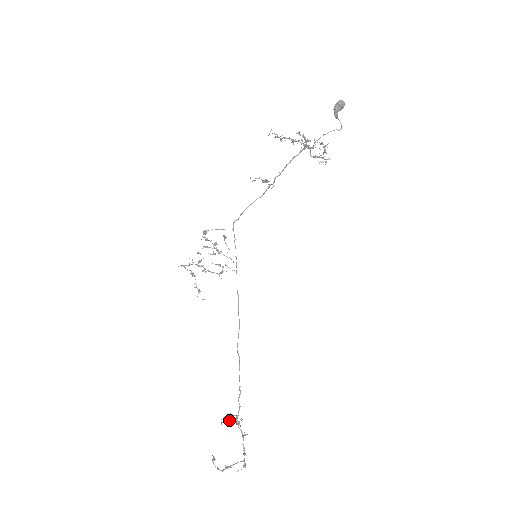
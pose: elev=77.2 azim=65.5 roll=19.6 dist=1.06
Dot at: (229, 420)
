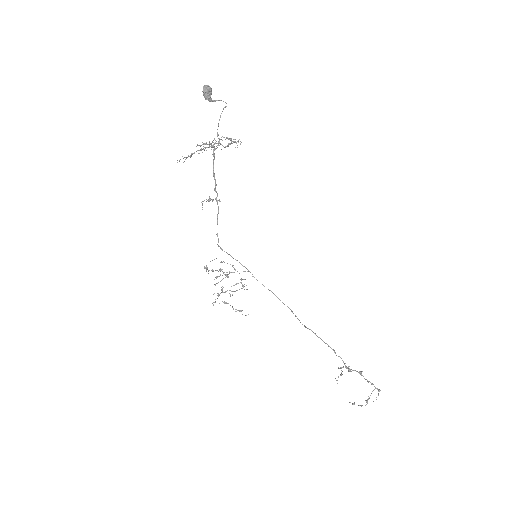
Dot at: (340, 375)
